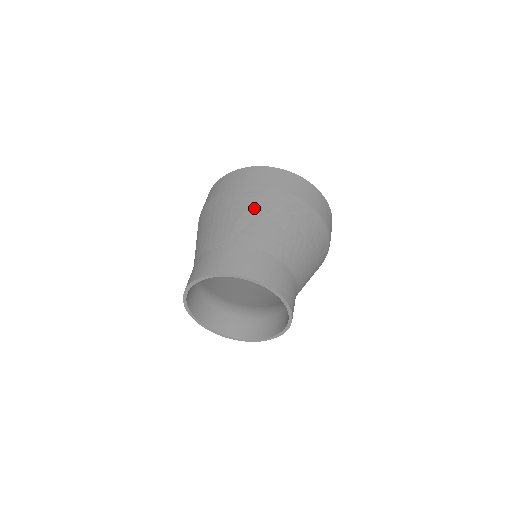
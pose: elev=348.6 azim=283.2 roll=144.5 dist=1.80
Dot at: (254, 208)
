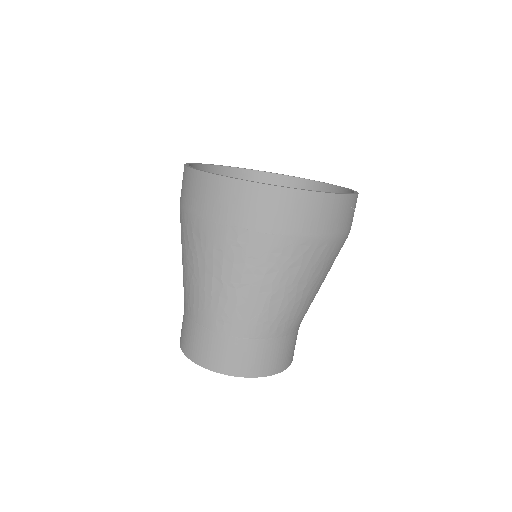
Dot at: (241, 273)
